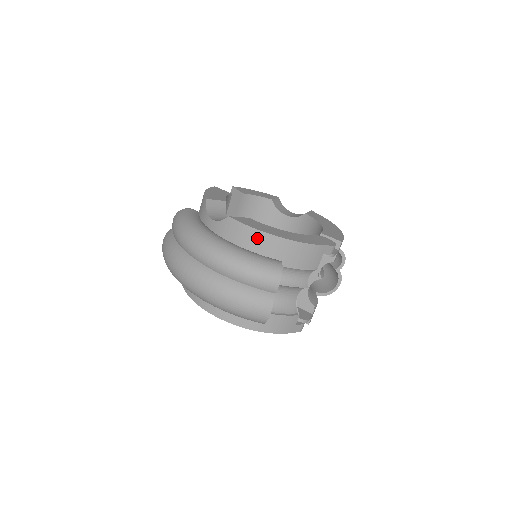
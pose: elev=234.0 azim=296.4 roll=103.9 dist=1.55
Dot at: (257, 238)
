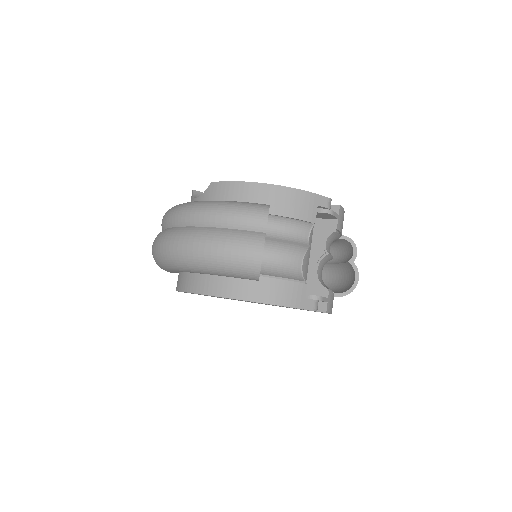
Dot at: (241, 190)
